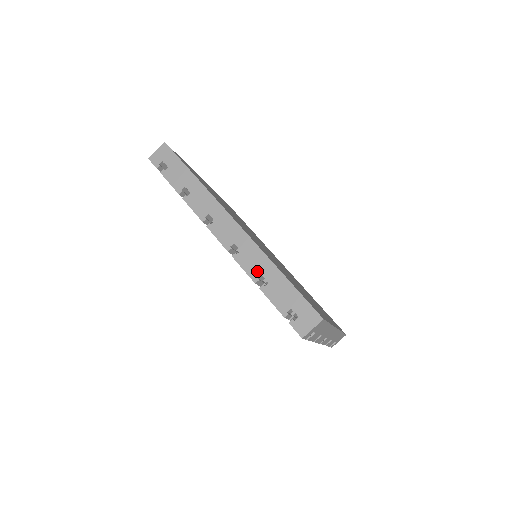
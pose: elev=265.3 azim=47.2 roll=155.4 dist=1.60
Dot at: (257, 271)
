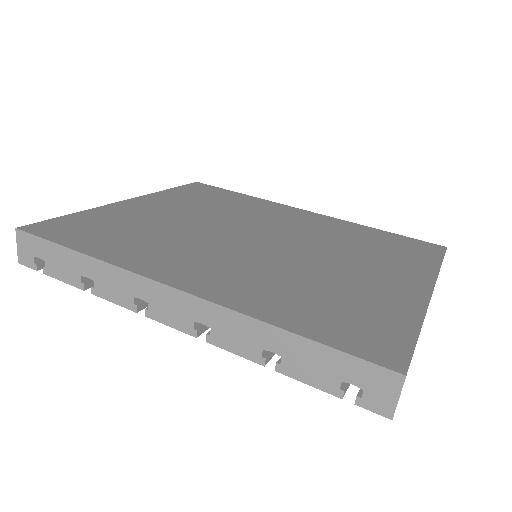
Dot at: (253, 347)
